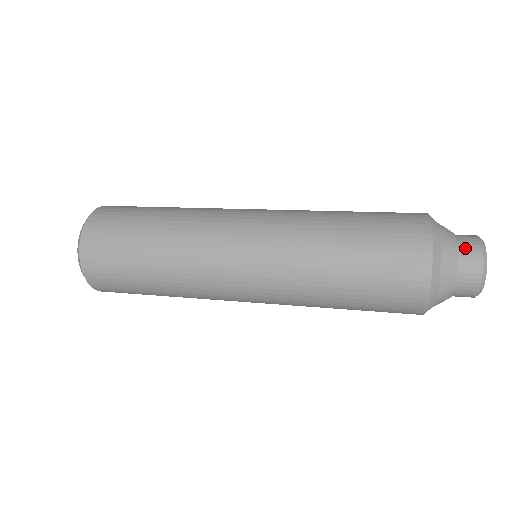
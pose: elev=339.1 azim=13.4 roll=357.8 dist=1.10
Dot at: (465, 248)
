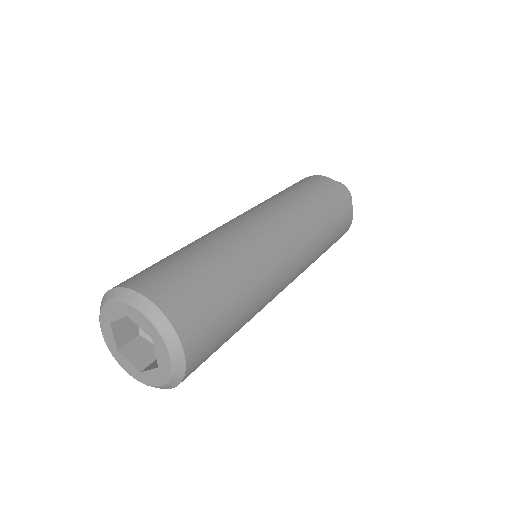
Dot at: occluded
